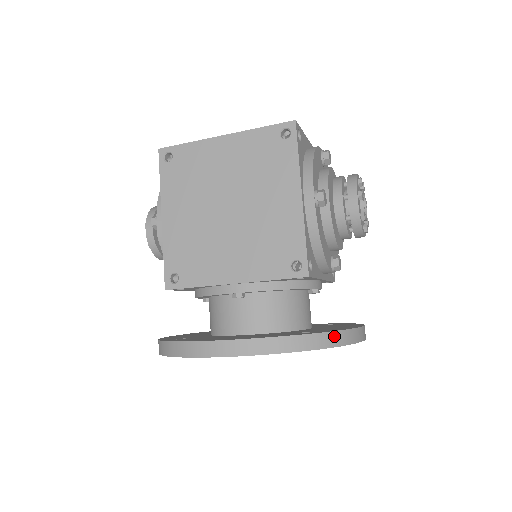
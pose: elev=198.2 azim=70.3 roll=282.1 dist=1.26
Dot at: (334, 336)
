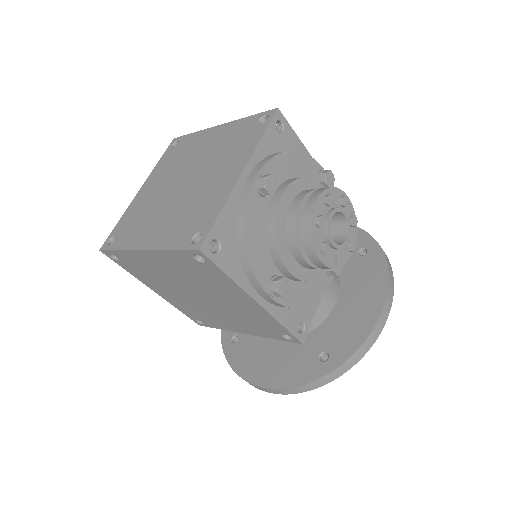
Dot at: (348, 363)
